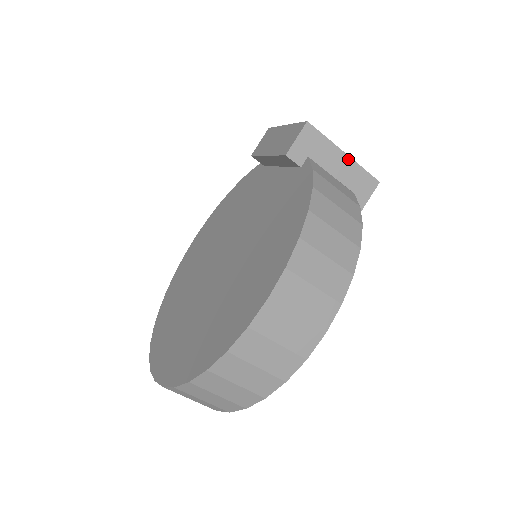
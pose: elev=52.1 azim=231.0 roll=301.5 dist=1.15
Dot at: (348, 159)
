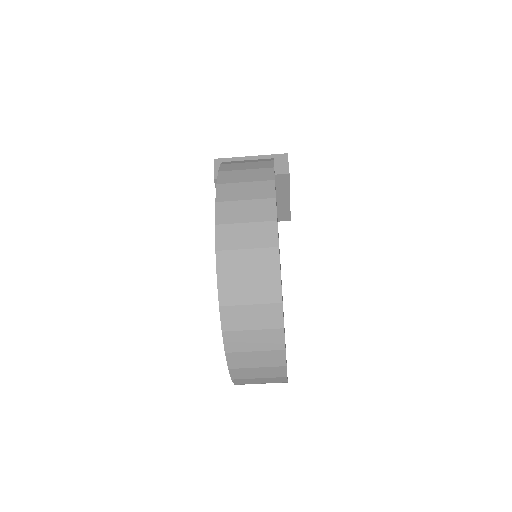
Dot at: (255, 157)
